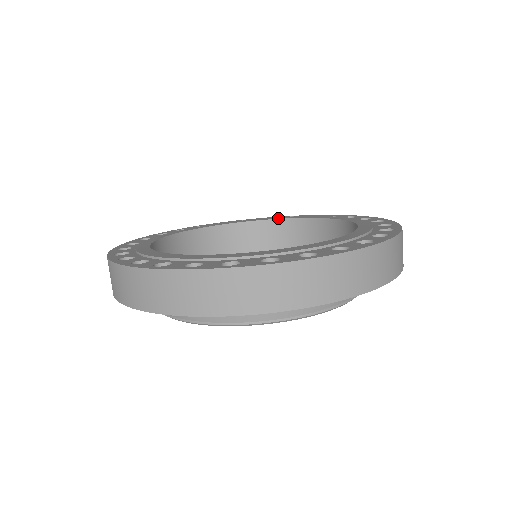
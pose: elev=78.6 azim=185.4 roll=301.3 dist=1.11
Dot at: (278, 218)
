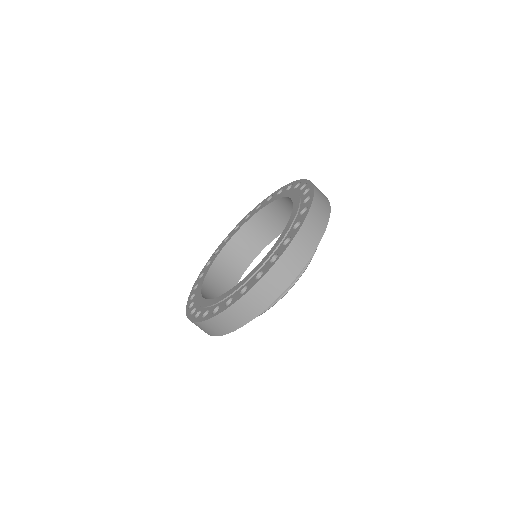
Dot at: (290, 196)
